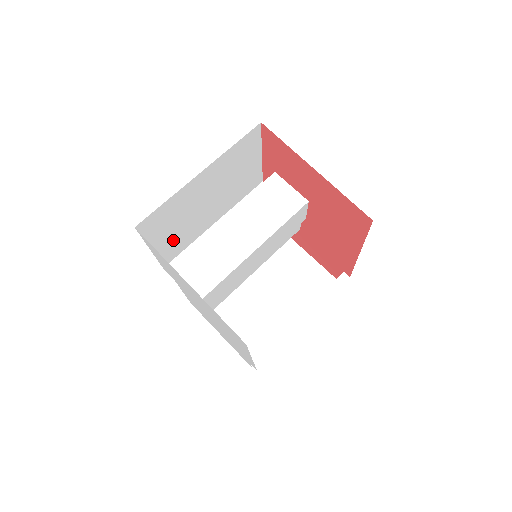
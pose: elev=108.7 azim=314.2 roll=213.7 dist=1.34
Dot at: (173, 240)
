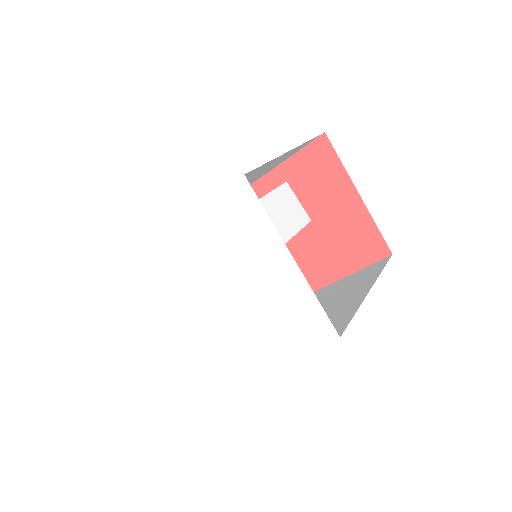
Dot at: occluded
